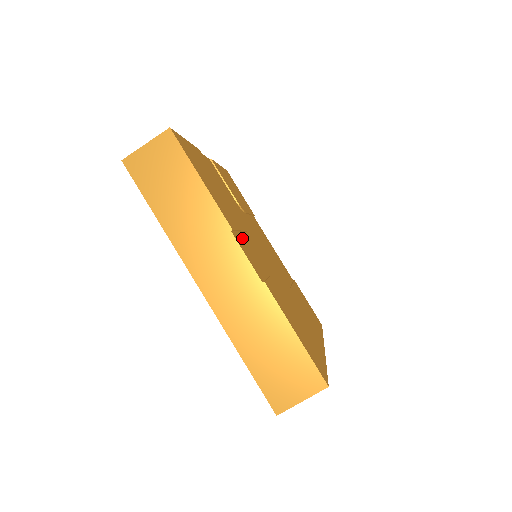
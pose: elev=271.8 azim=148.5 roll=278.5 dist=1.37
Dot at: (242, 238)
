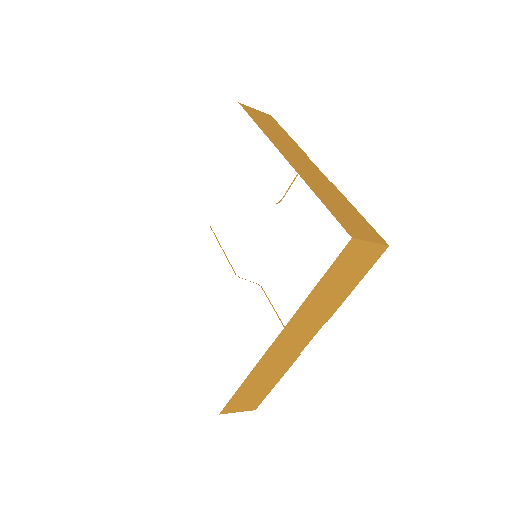
Dot at: occluded
